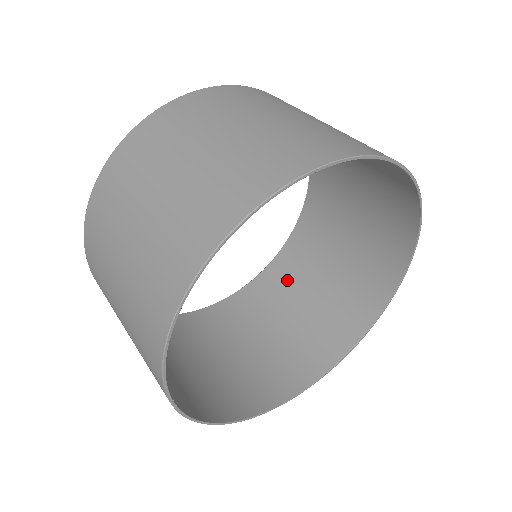
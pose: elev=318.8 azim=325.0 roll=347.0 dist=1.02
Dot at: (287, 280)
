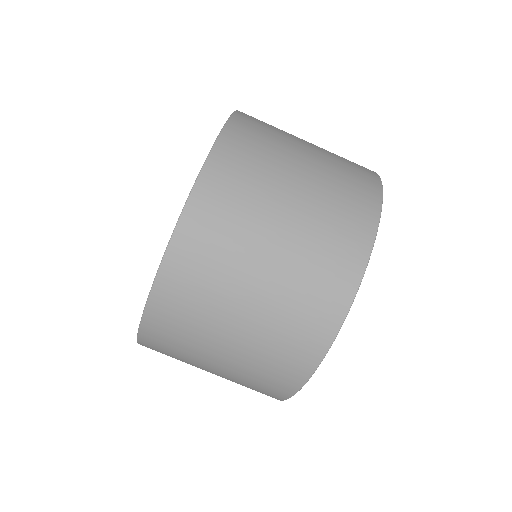
Dot at: occluded
